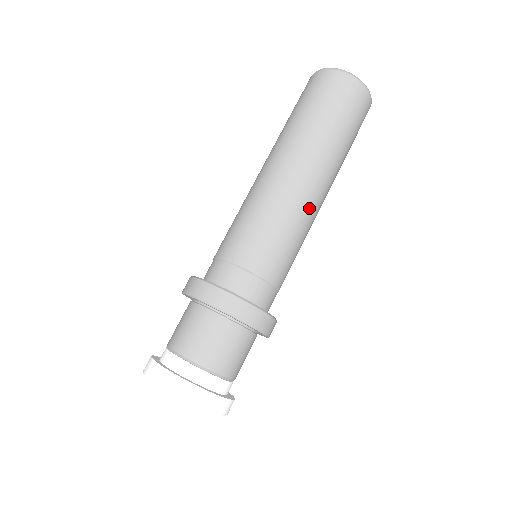
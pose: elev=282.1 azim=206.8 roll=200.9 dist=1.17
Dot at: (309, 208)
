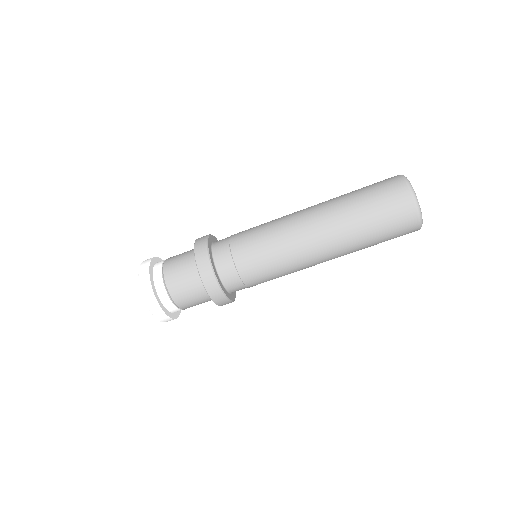
Dot at: (309, 266)
